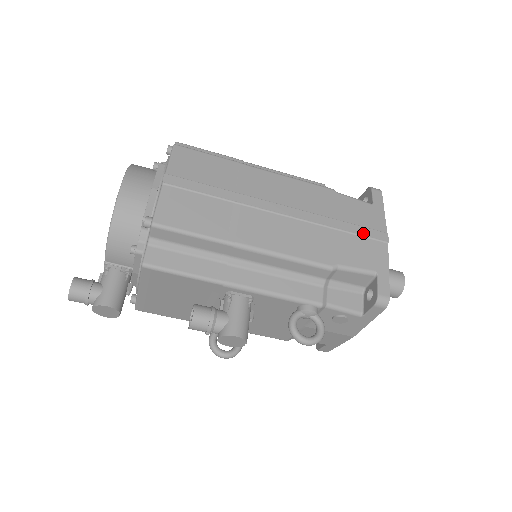
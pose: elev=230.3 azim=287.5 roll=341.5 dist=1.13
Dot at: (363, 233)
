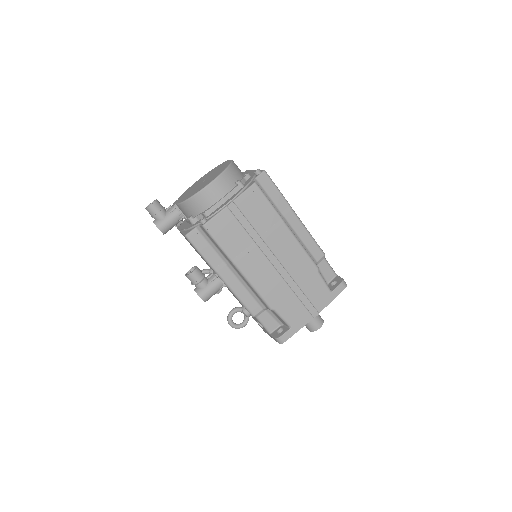
Dot at: (306, 305)
